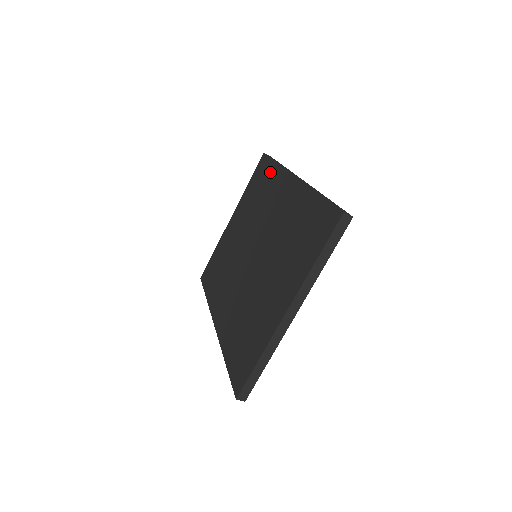
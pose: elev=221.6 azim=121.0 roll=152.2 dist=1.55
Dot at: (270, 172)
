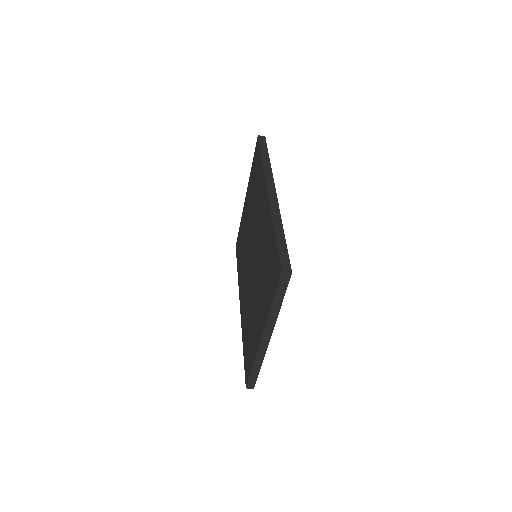
Dot at: (259, 168)
